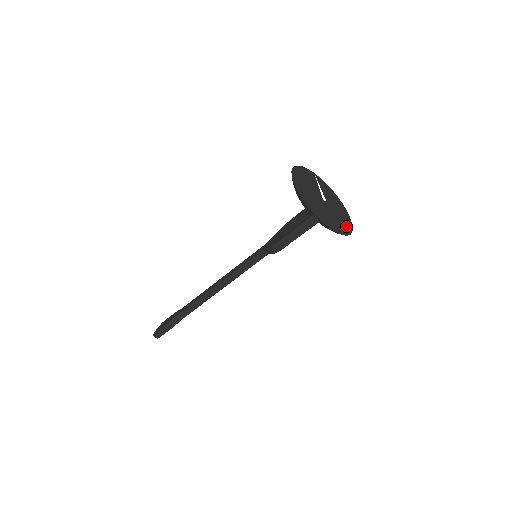
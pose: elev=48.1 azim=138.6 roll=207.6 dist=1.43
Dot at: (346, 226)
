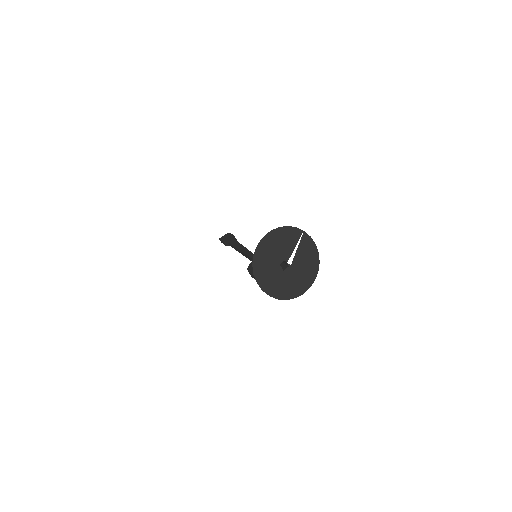
Dot at: (298, 289)
